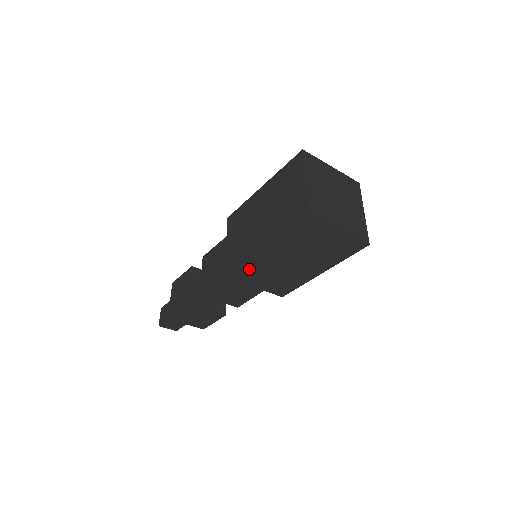
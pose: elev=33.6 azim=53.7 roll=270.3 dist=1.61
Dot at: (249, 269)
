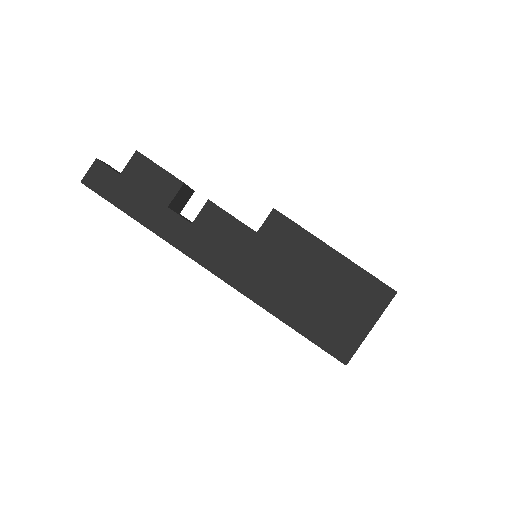
Dot at: occluded
